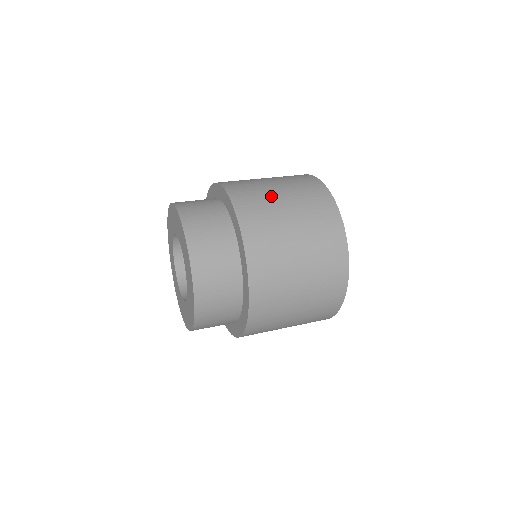
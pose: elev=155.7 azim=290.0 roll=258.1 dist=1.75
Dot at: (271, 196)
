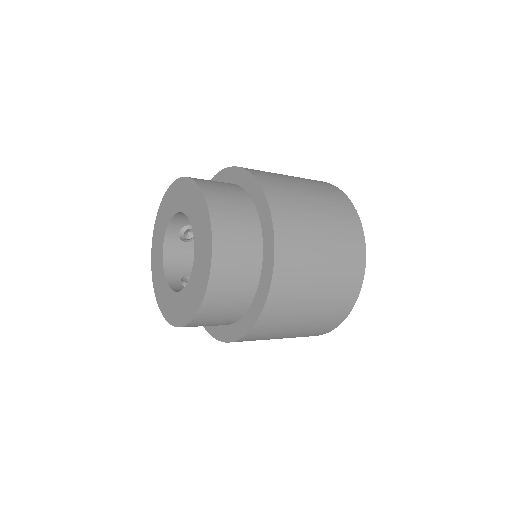
Dot at: (298, 191)
